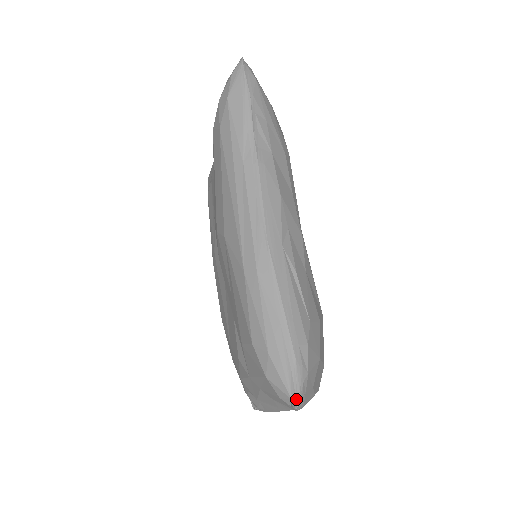
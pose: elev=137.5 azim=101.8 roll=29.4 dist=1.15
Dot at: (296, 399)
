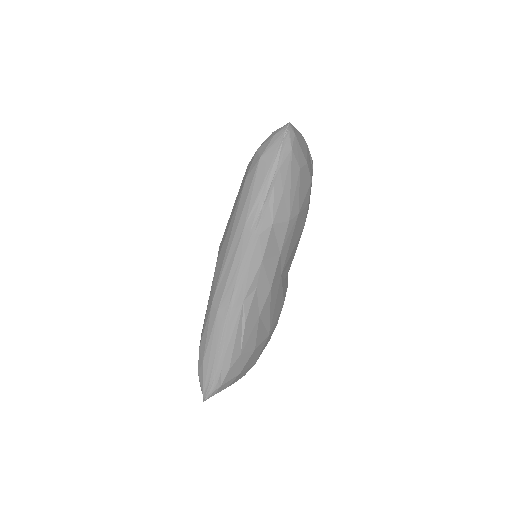
Dot at: (205, 398)
